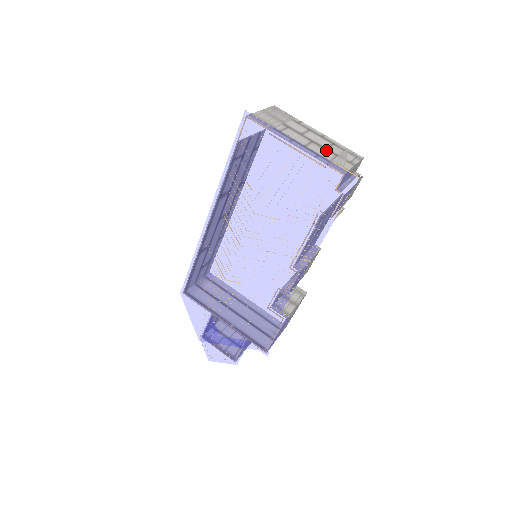
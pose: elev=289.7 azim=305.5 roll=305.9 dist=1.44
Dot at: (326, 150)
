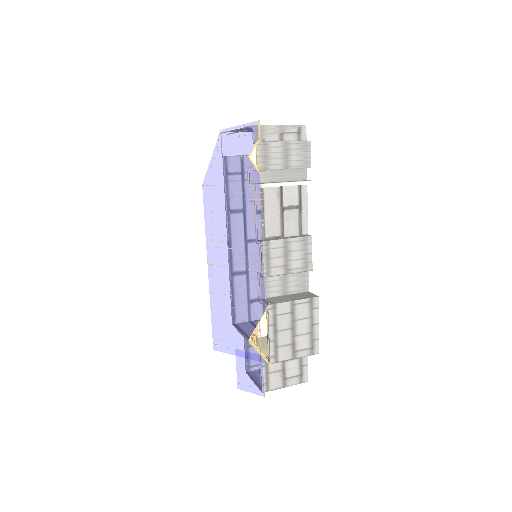
Dot at: occluded
